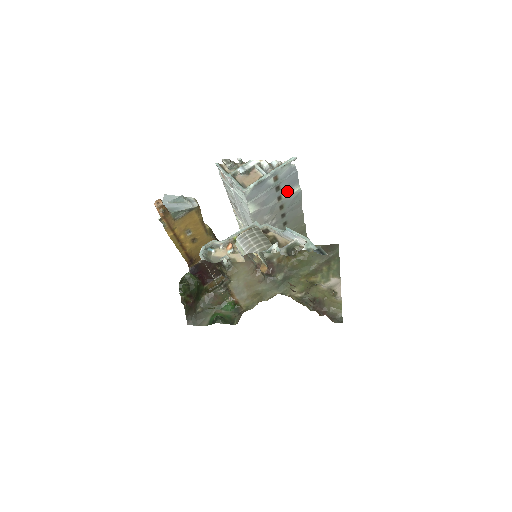
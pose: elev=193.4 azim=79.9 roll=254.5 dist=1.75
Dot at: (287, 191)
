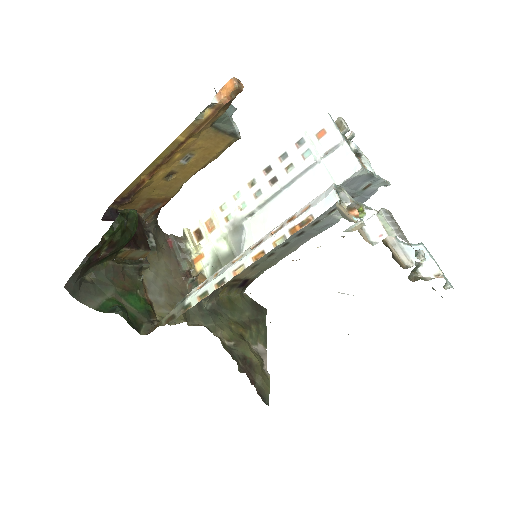
Dot at: occluded
